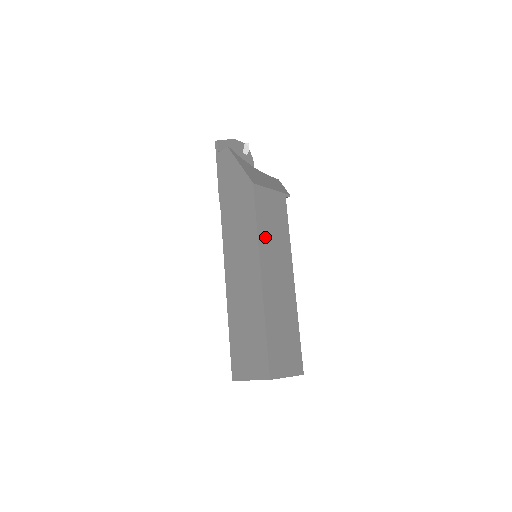
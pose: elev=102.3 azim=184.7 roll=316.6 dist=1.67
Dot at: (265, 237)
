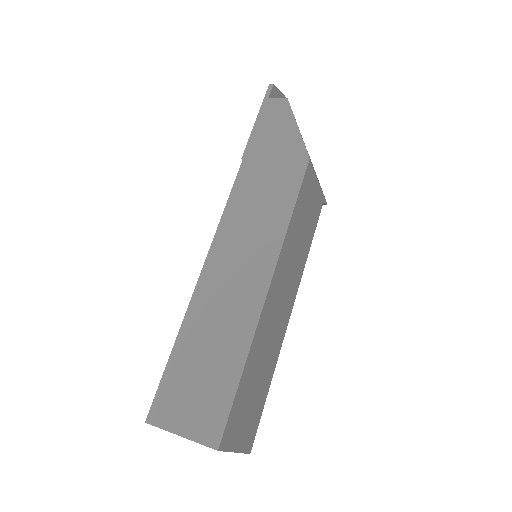
Dot at: (292, 237)
